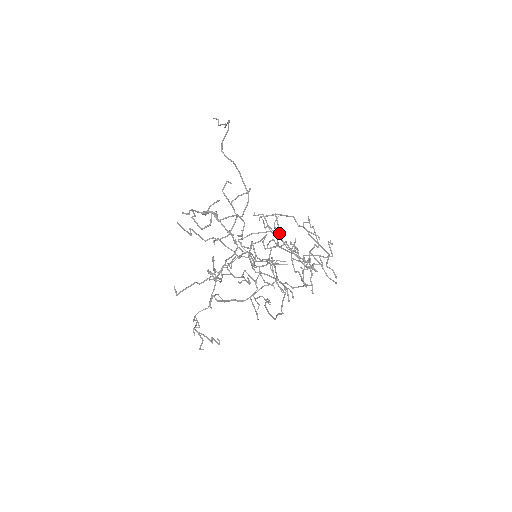
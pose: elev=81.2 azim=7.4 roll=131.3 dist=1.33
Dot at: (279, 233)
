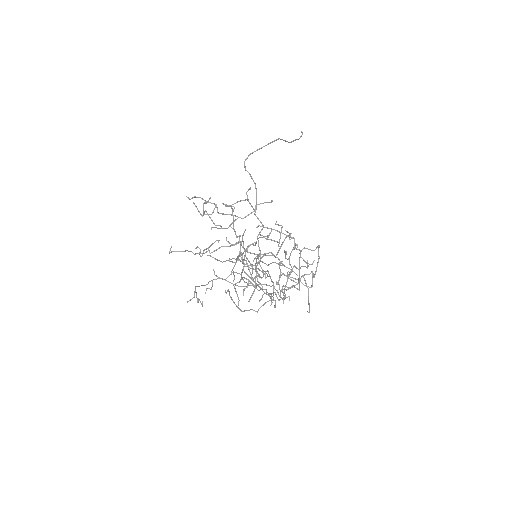
Dot at: (293, 248)
